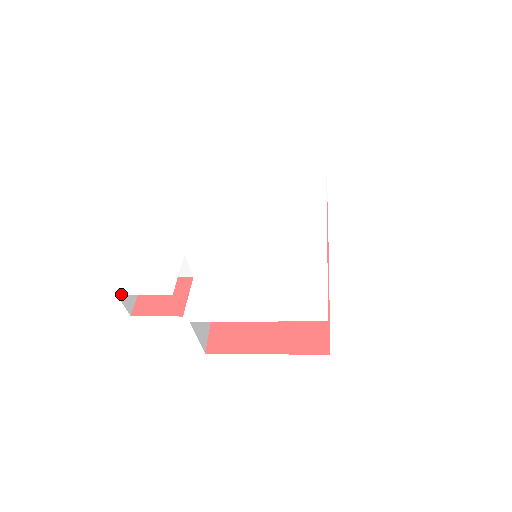
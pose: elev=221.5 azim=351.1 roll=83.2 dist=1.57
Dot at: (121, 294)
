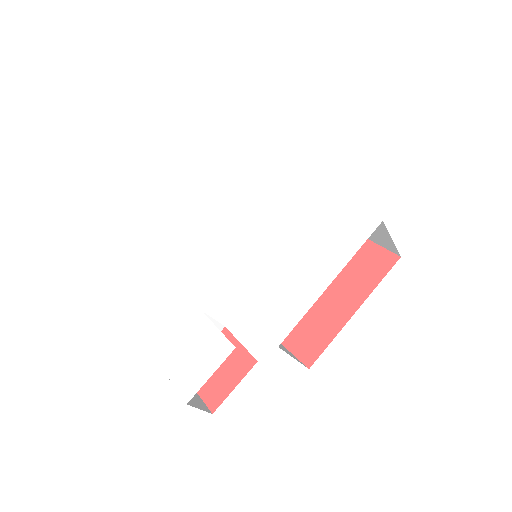
Dot at: (189, 399)
